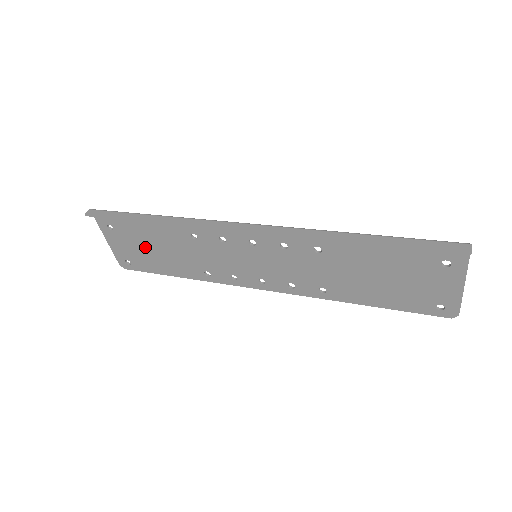
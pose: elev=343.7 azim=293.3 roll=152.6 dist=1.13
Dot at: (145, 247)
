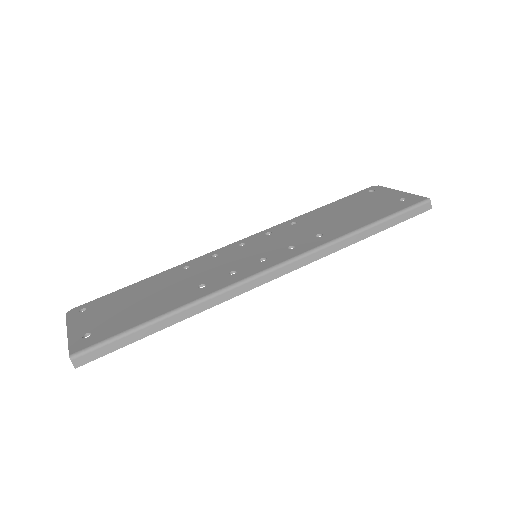
Dot at: (125, 309)
